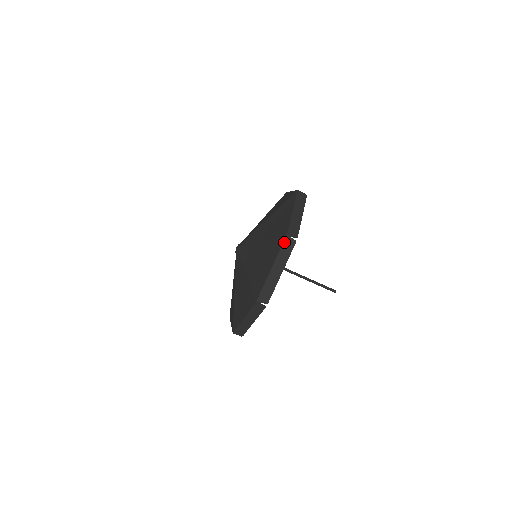
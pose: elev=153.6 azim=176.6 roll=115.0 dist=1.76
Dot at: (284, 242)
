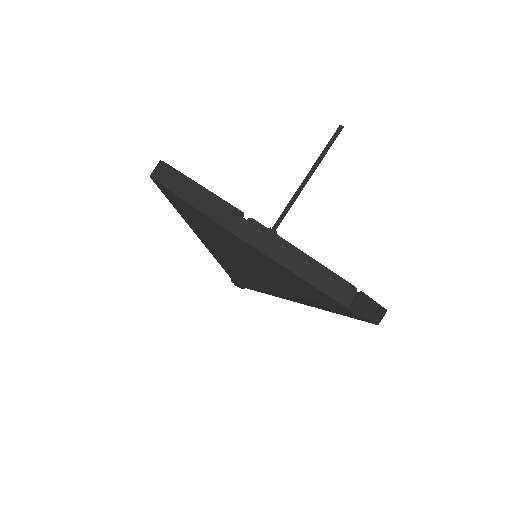
Dot at: (352, 310)
